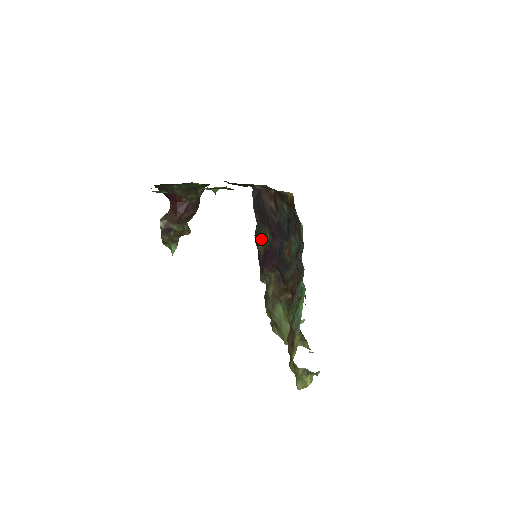
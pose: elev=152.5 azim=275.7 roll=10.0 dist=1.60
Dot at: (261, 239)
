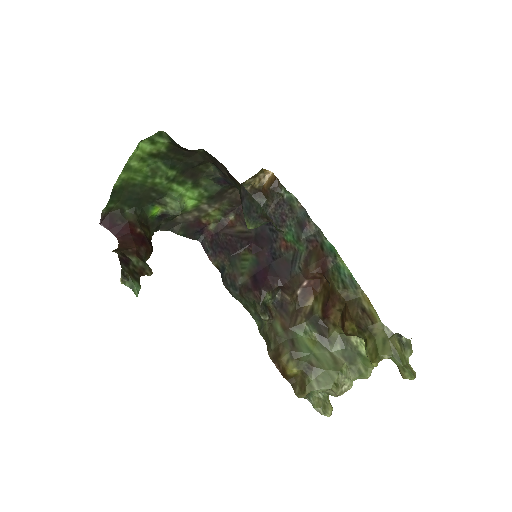
Dot at: (239, 271)
